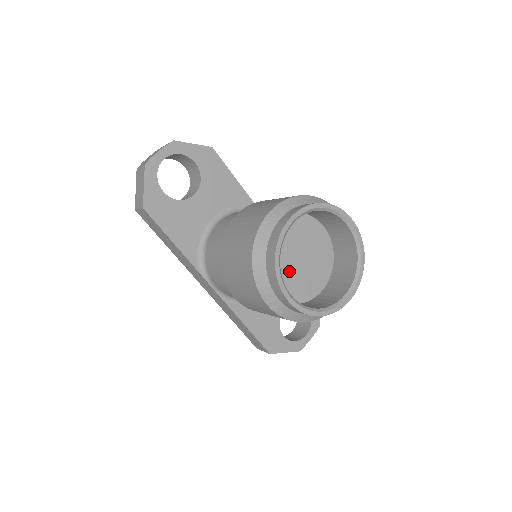
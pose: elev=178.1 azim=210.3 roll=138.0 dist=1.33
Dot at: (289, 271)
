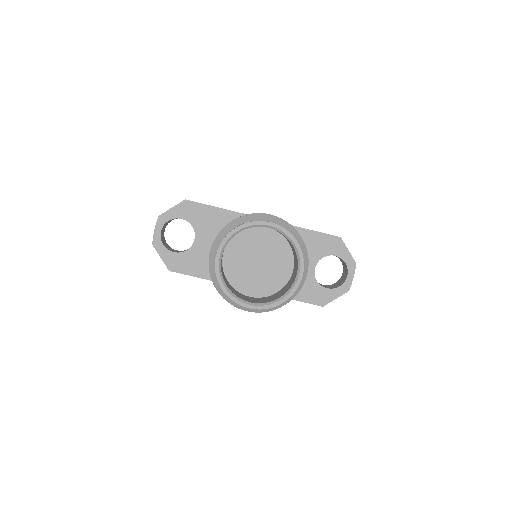
Dot at: (256, 275)
